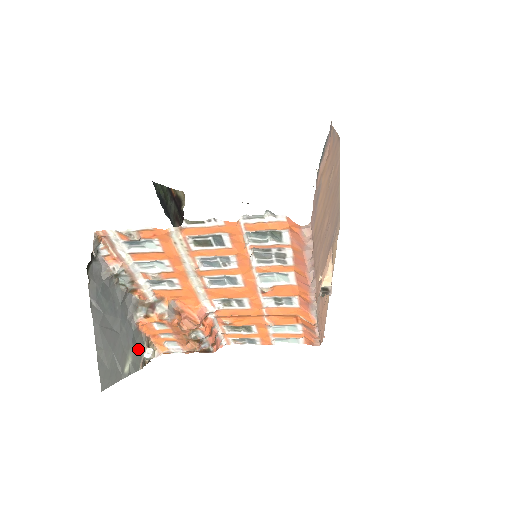
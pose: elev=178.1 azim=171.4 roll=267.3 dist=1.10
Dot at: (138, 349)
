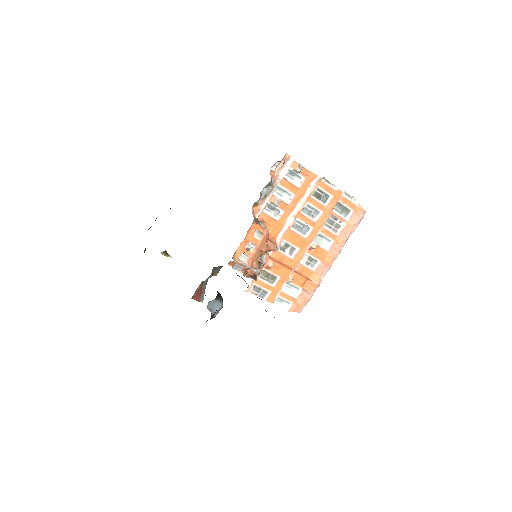
Dot at: occluded
